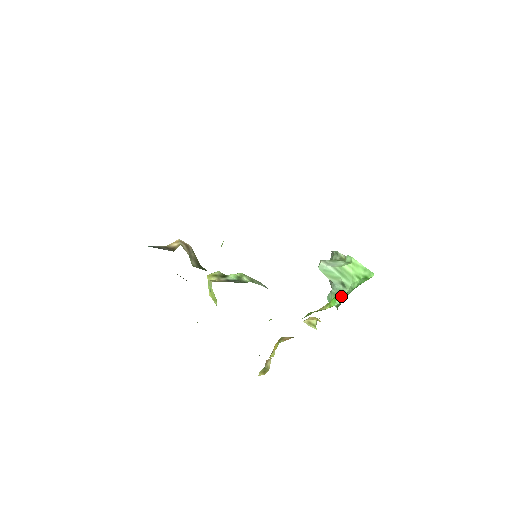
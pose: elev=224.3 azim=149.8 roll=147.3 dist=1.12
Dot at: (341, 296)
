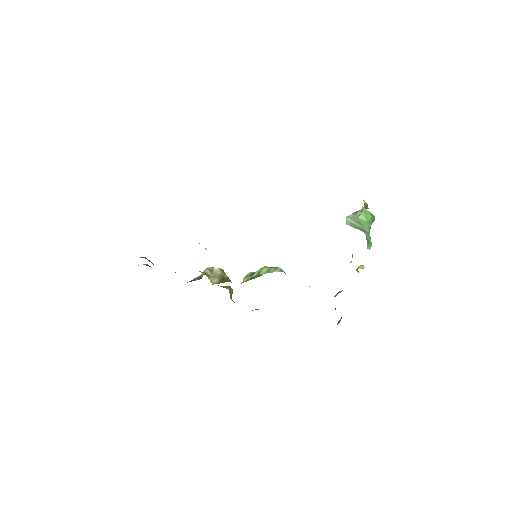
Dot at: (370, 241)
